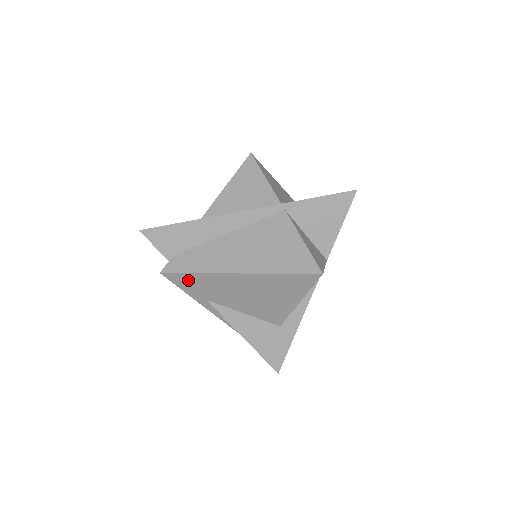
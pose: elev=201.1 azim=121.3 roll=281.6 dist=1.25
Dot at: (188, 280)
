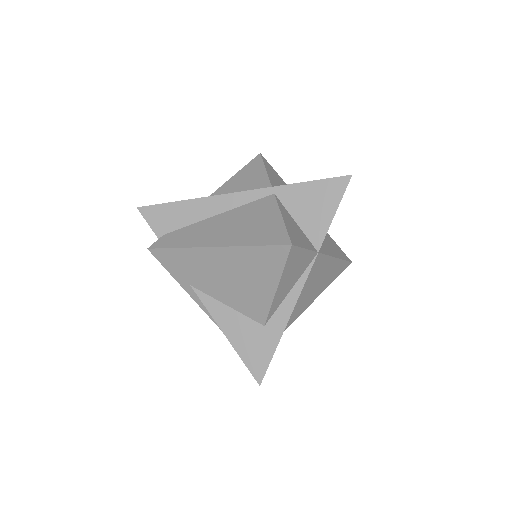
Dot at: (171, 258)
